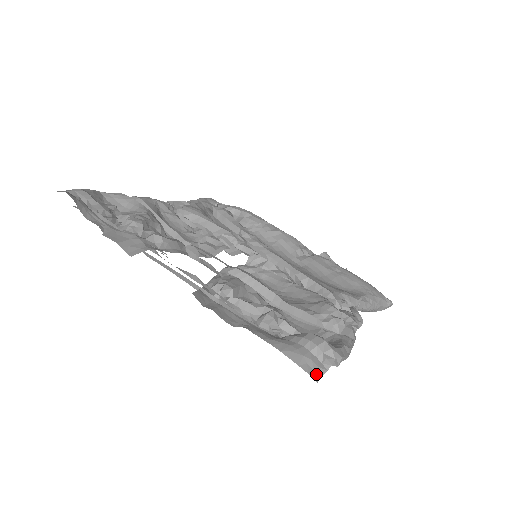
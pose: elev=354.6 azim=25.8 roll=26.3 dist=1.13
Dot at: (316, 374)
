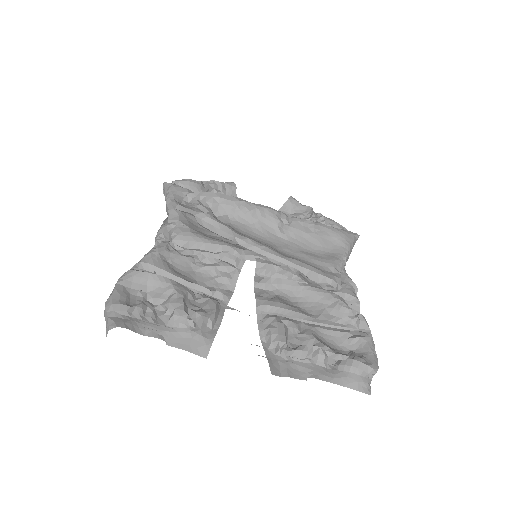
Dot at: (368, 389)
